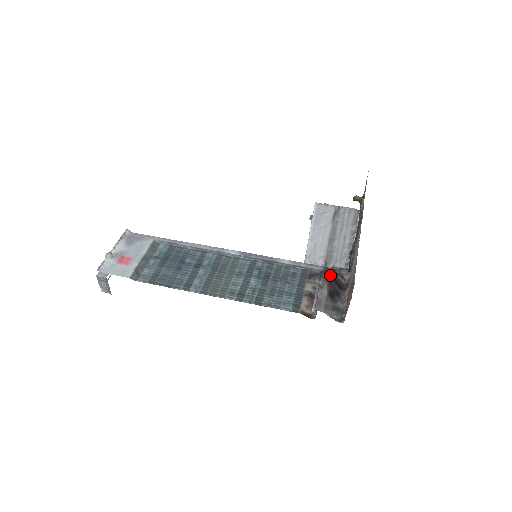
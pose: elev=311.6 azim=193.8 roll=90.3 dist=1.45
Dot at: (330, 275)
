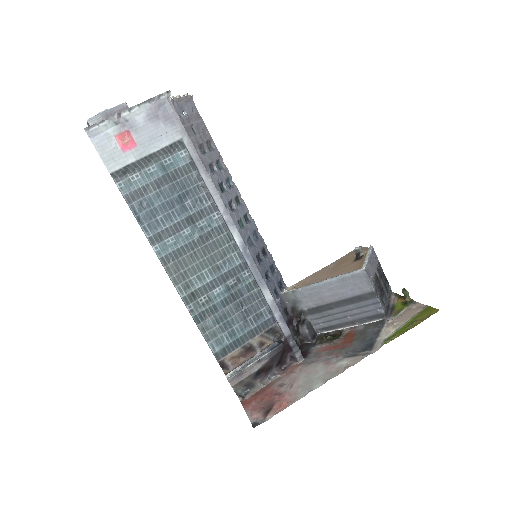
Dot at: (283, 351)
